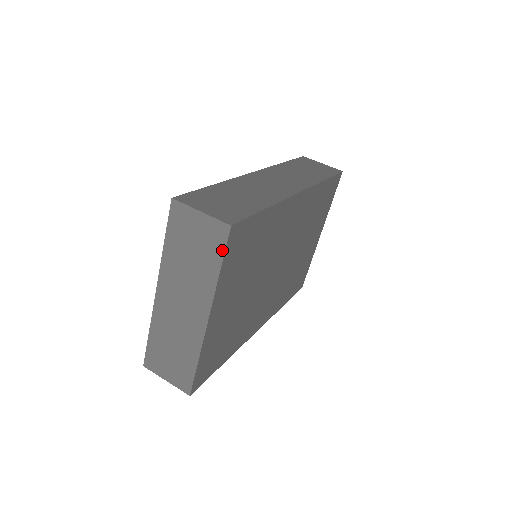
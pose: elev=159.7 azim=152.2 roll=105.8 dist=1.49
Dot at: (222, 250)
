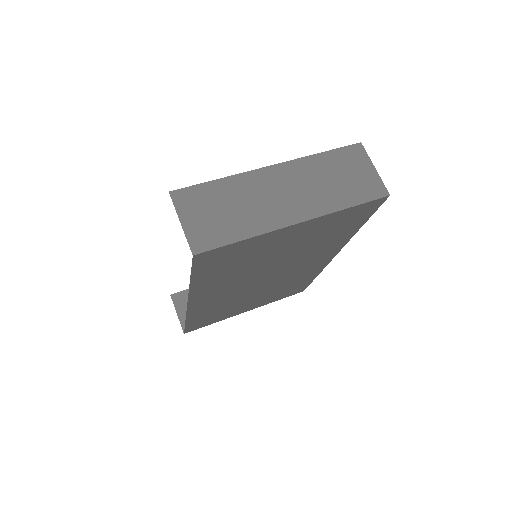
Dot at: (367, 199)
